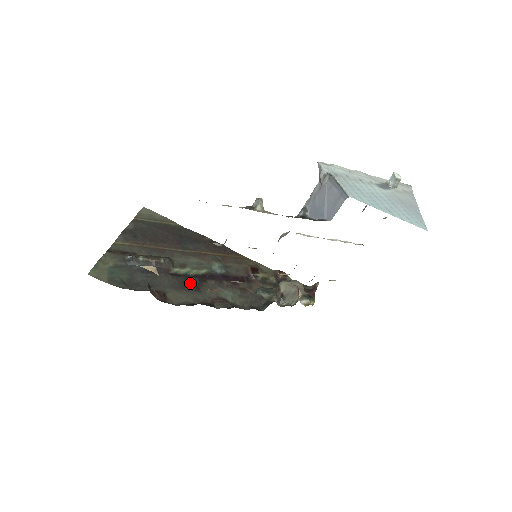
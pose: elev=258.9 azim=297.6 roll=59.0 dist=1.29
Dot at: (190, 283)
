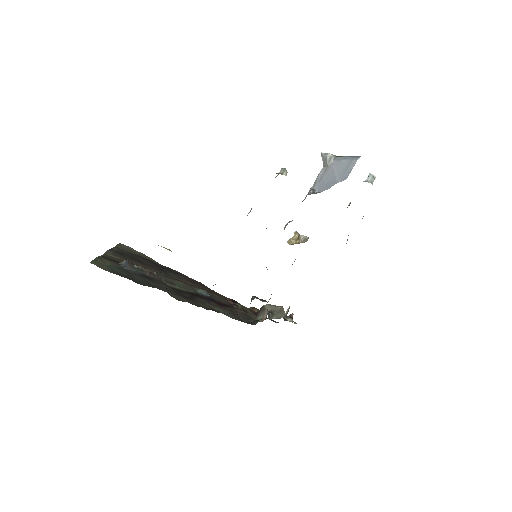
Dot at: (184, 294)
